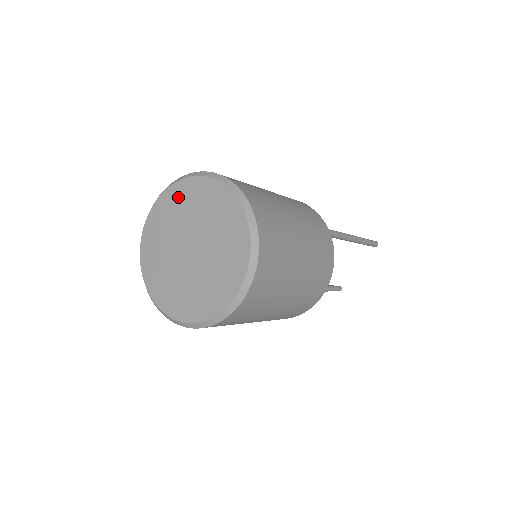
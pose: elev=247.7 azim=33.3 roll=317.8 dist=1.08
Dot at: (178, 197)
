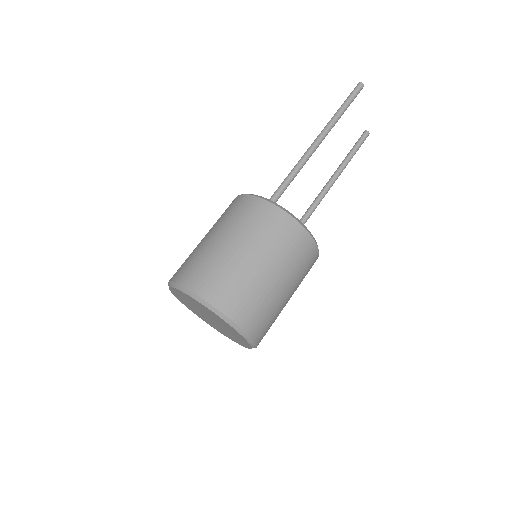
Dot at: (178, 295)
